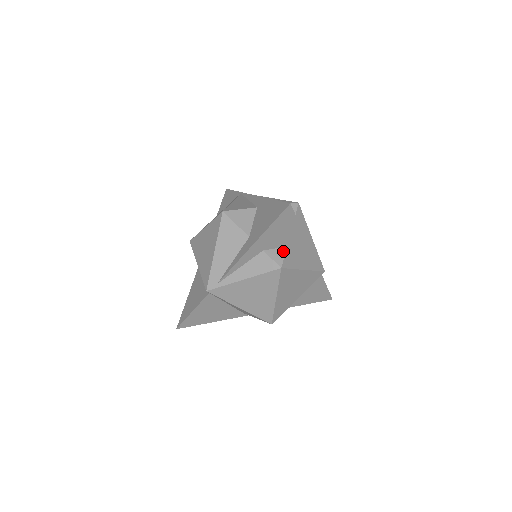
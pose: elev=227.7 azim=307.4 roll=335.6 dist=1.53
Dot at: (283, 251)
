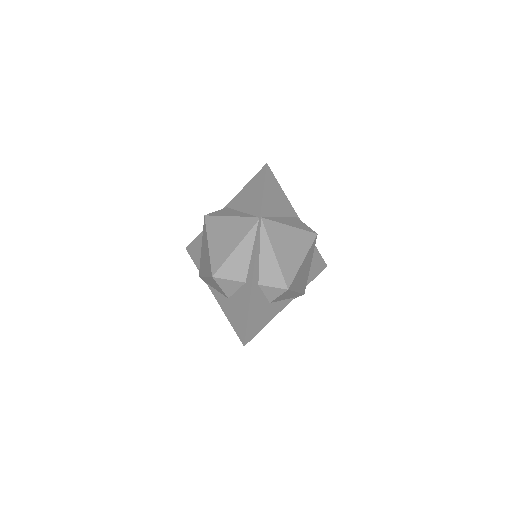
Dot at: occluded
